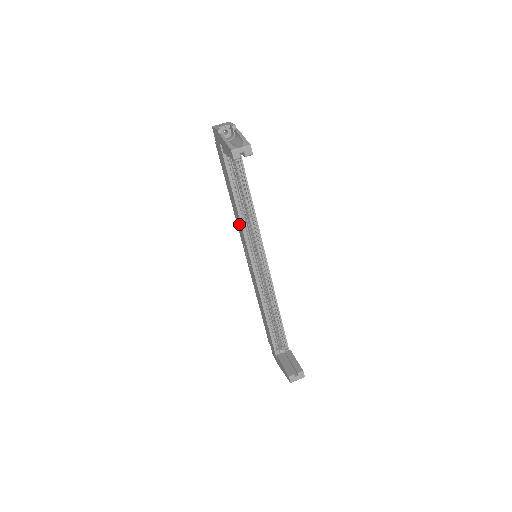
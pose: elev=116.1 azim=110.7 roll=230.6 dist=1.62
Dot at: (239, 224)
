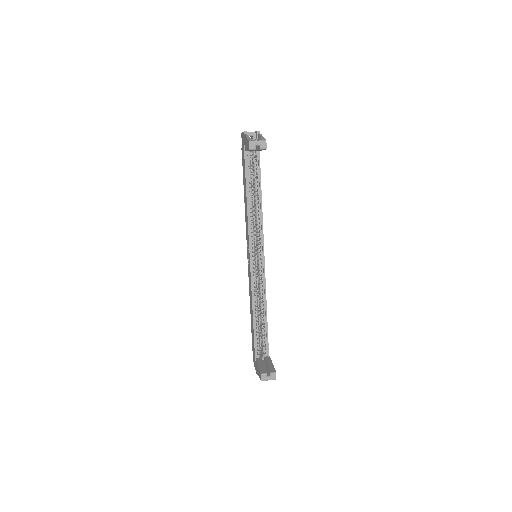
Dot at: occluded
